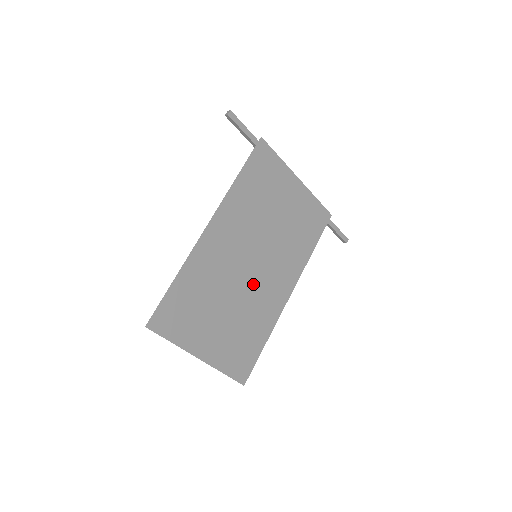
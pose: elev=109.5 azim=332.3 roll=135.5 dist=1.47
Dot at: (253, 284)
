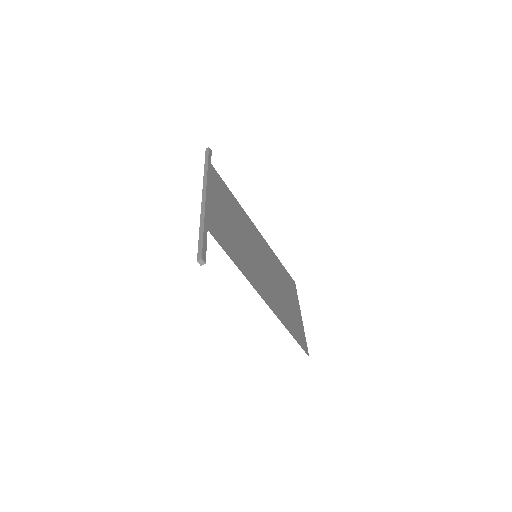
Dot at: (266, 263)
